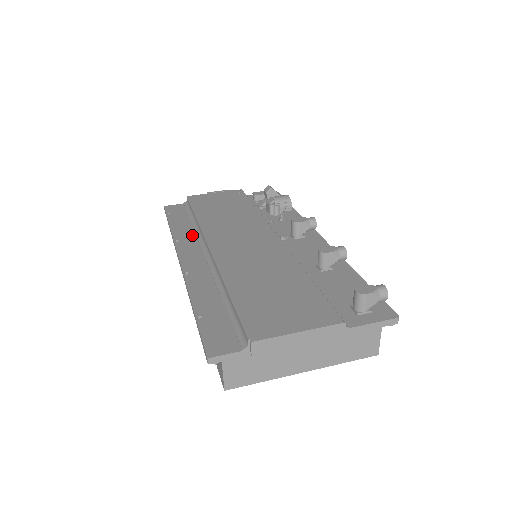
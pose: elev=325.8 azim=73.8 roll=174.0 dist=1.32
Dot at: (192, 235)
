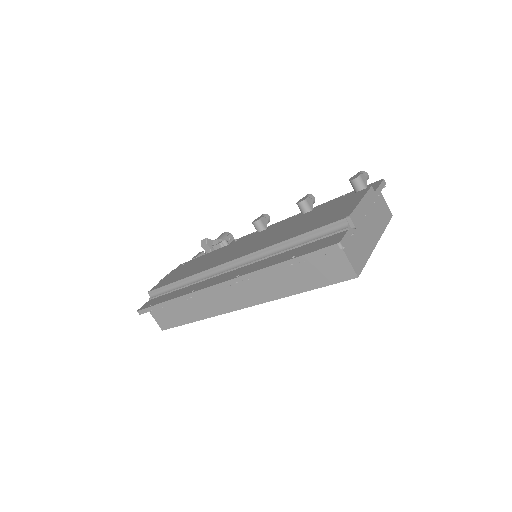
Dot at: (196, 284)
